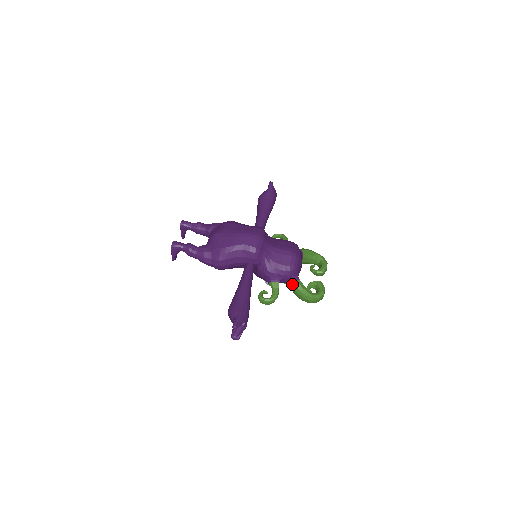
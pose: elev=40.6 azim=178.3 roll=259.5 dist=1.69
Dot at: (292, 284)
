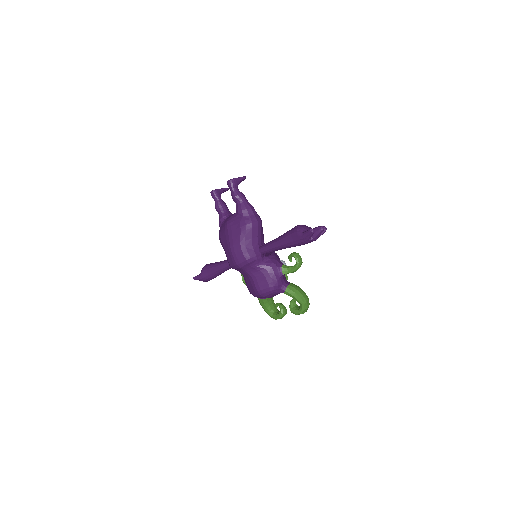
Dot at: occluded
